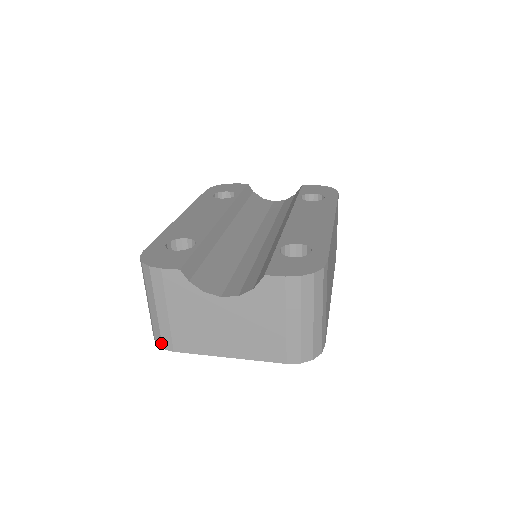
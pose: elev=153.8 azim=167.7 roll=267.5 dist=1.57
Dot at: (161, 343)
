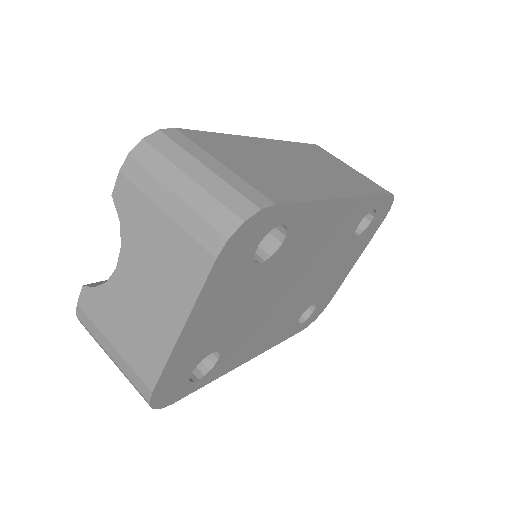
Dot at: (143, 397)
